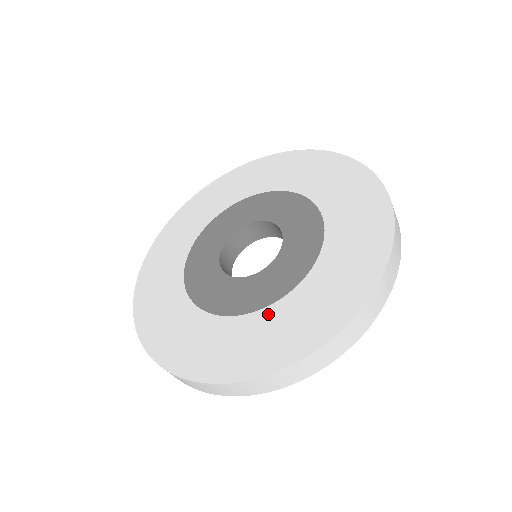
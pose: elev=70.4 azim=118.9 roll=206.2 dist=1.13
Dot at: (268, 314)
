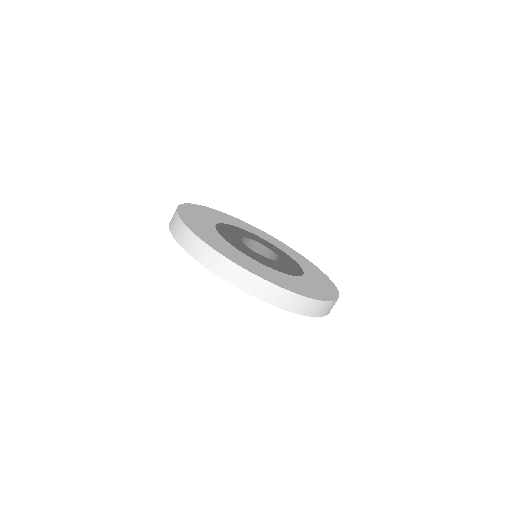
Dot at: (272, 270)
